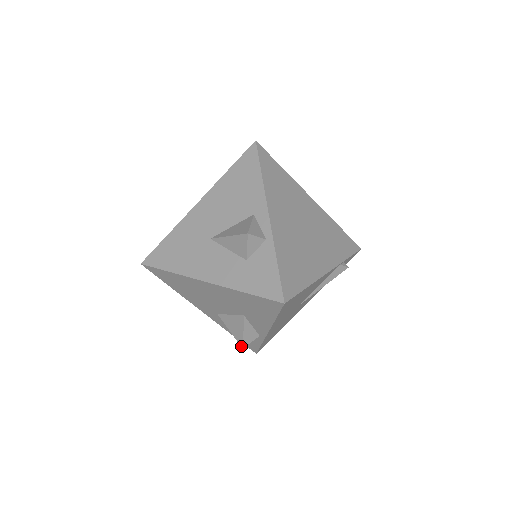
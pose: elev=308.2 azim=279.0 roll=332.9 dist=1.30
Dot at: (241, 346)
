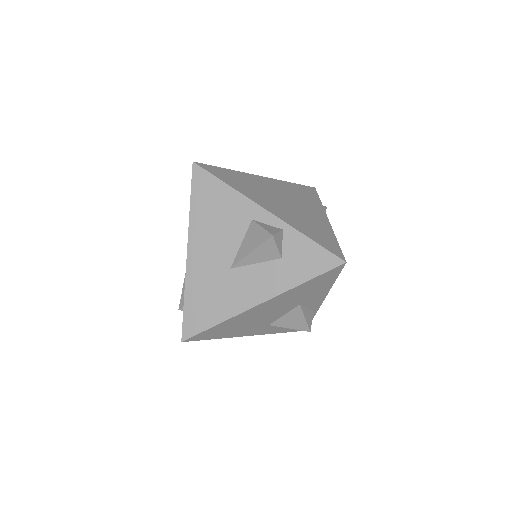
Dot at: (308, 331)
